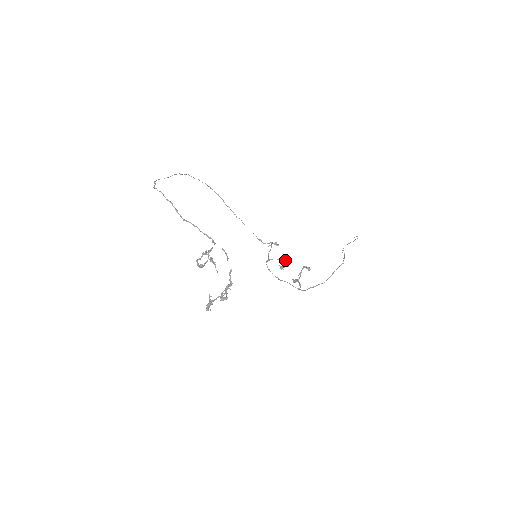
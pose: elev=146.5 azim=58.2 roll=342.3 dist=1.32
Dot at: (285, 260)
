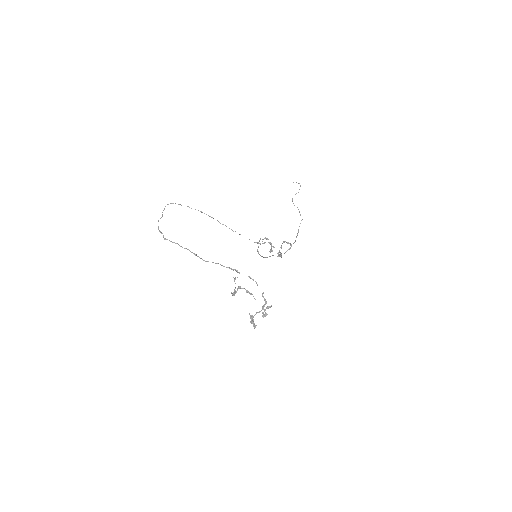
Dot at: (269, 242)
